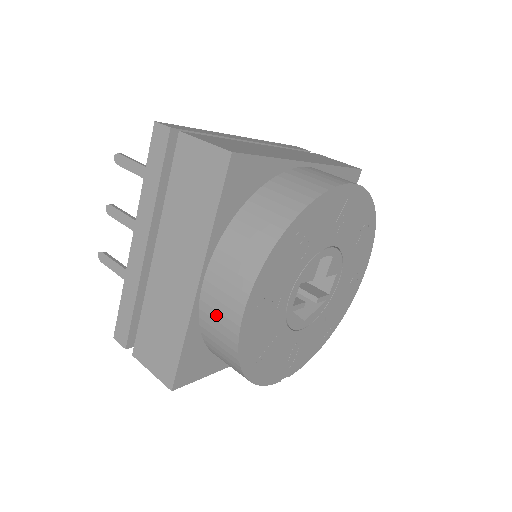
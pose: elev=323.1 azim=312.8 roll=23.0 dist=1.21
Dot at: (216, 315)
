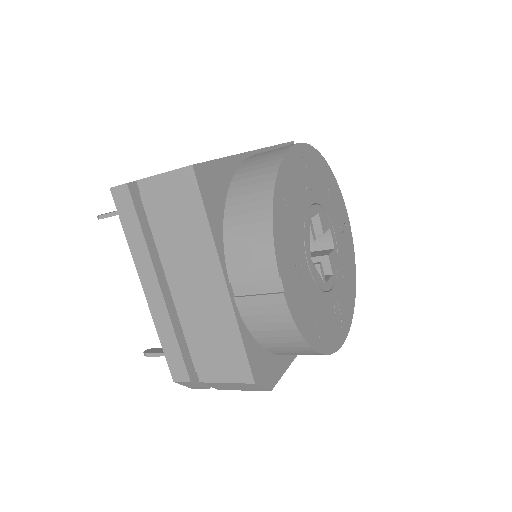
Dot at: (265, 154)
